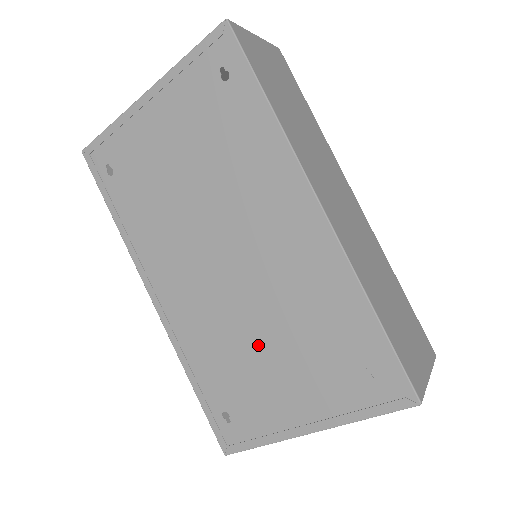
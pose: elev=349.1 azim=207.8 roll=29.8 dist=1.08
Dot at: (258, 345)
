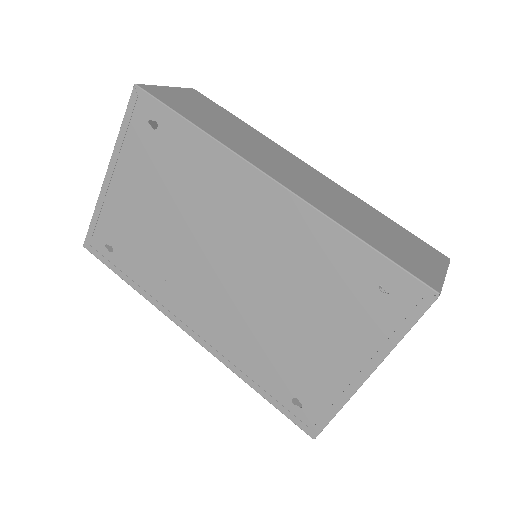
Dot at: (288, 323)
